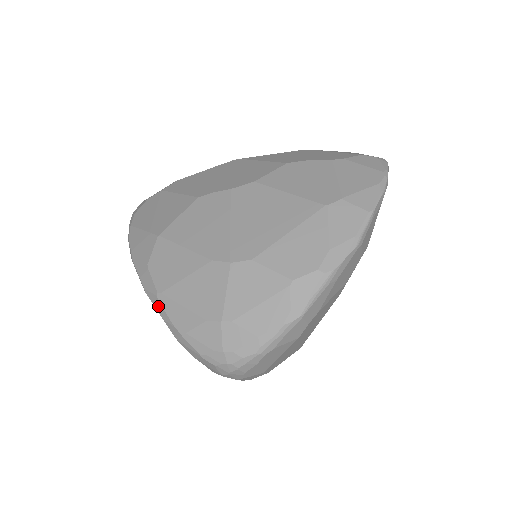
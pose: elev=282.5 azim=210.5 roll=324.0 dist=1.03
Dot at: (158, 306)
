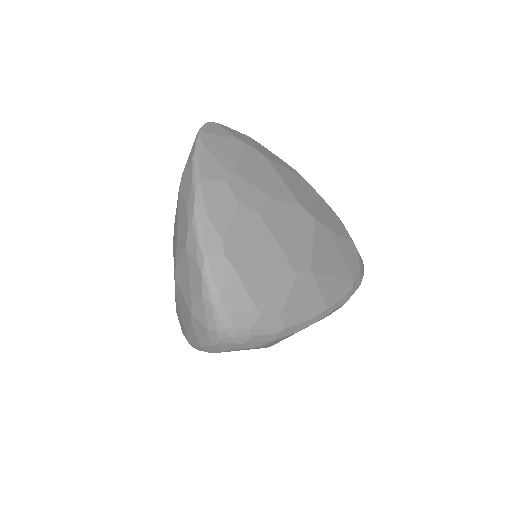
Dot at: occluded
